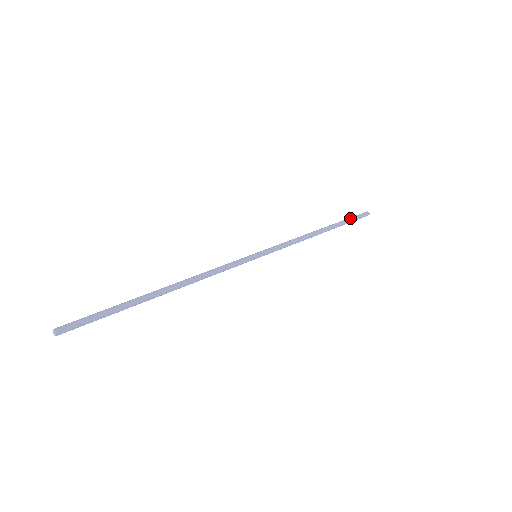
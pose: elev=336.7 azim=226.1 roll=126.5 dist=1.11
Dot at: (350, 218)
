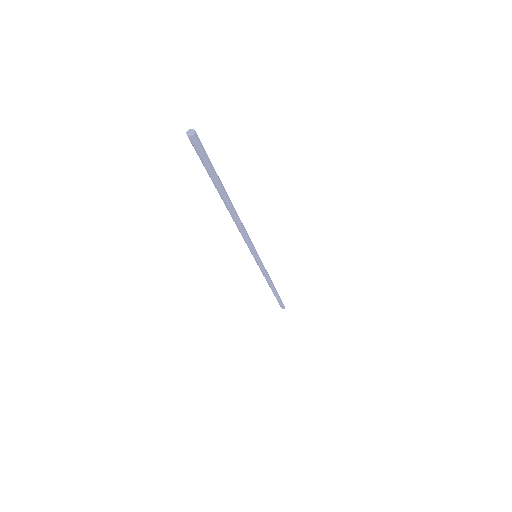
Dot at: occluded
